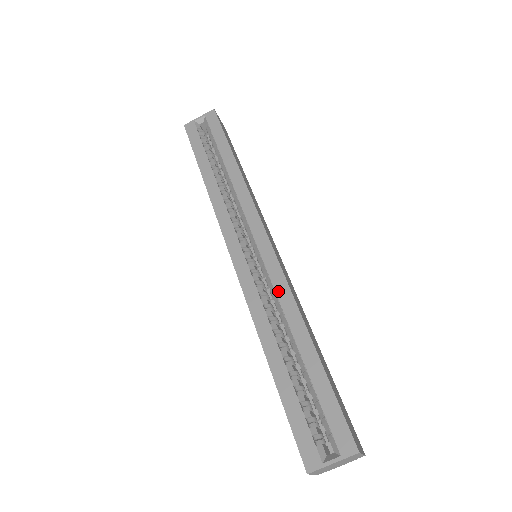
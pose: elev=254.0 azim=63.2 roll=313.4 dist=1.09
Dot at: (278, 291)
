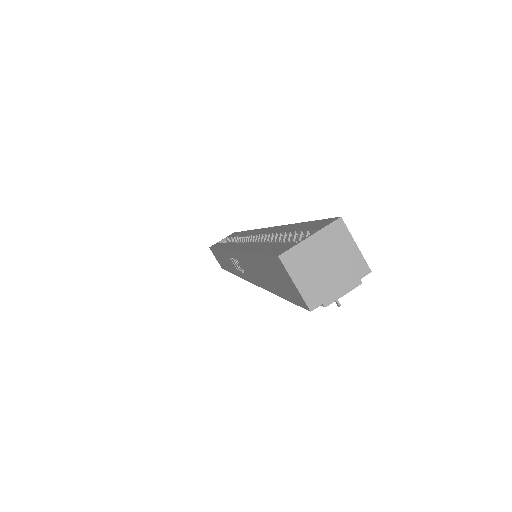
Dot at: (267, 232)
